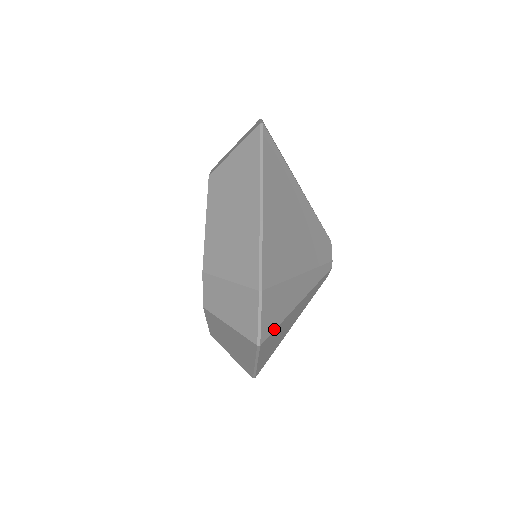
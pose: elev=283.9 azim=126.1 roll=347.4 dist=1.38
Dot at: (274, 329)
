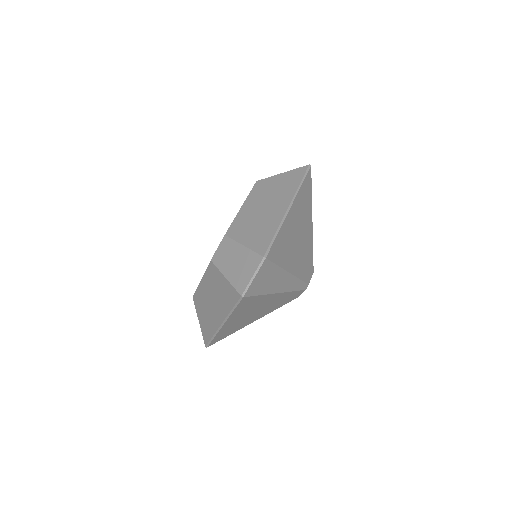
Dot at: (255, 295)
